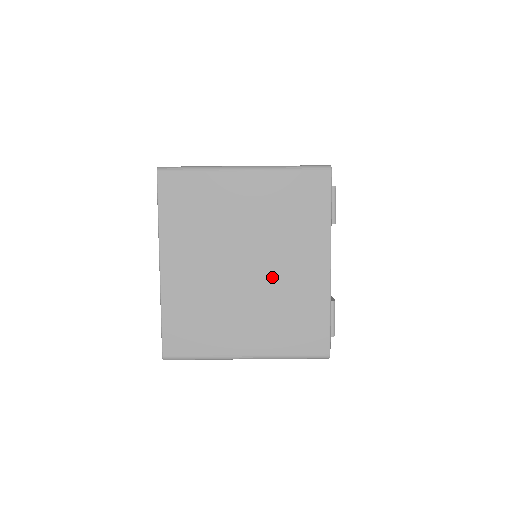
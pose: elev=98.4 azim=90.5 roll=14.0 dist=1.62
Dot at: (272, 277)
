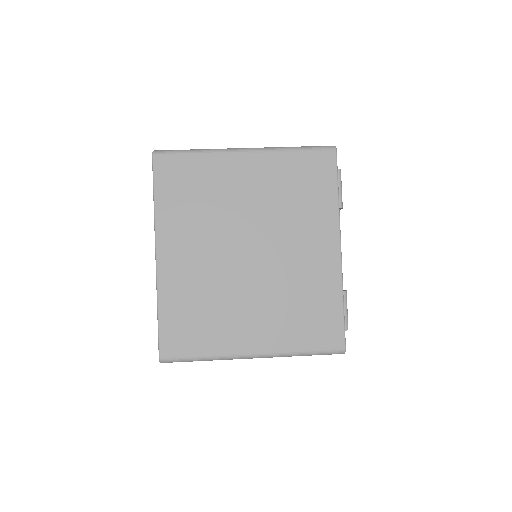
Dot at: (279, 264)
